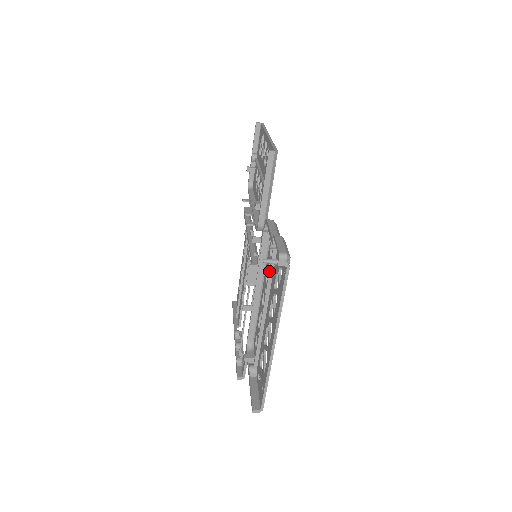
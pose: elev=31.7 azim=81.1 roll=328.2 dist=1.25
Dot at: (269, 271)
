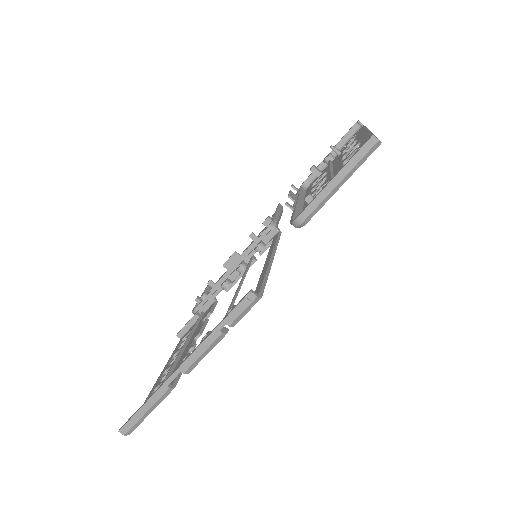
Dot at: (329, 162)
